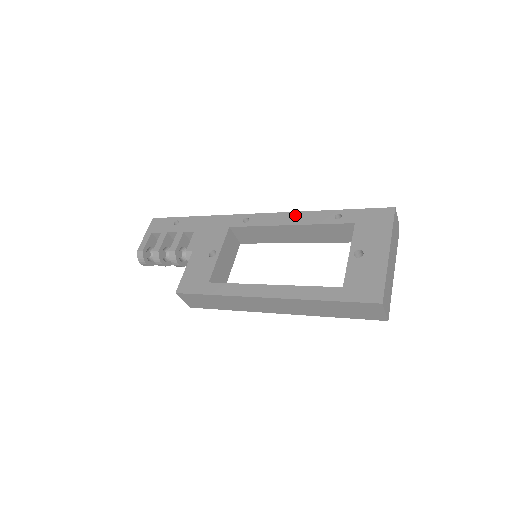
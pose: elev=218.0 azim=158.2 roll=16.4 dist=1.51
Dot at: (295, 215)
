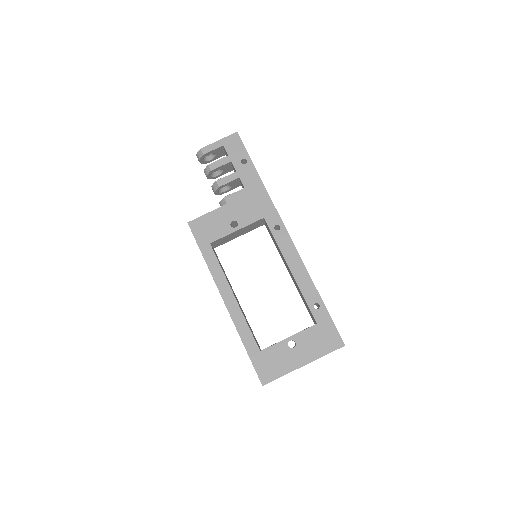
Dot at: (302, 268)
